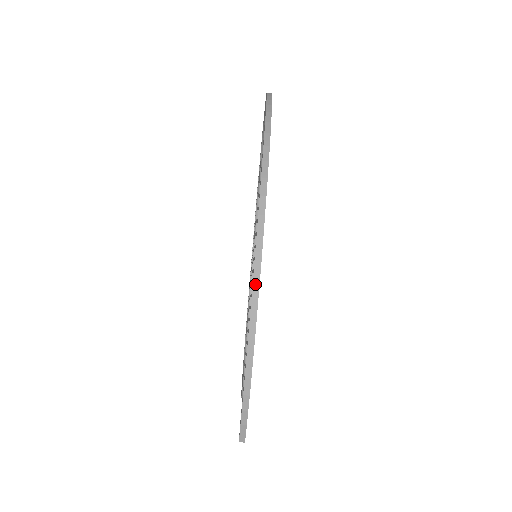
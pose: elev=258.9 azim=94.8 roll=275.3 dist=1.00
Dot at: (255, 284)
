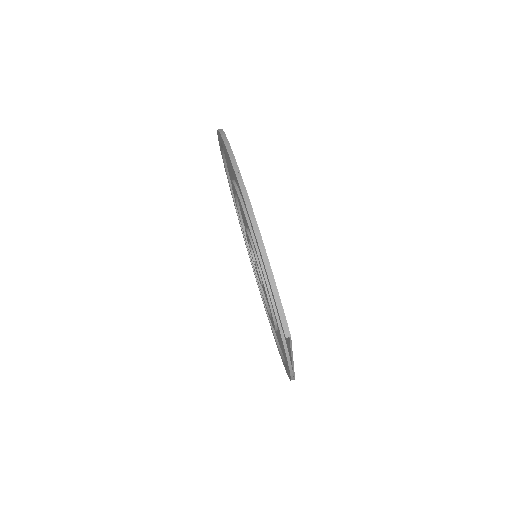
Dot at: (244, 195)
